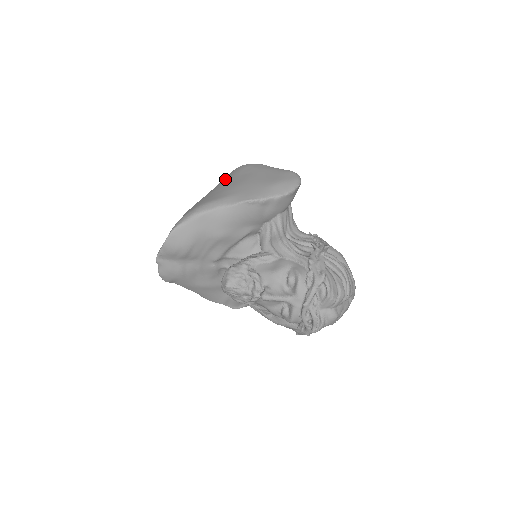
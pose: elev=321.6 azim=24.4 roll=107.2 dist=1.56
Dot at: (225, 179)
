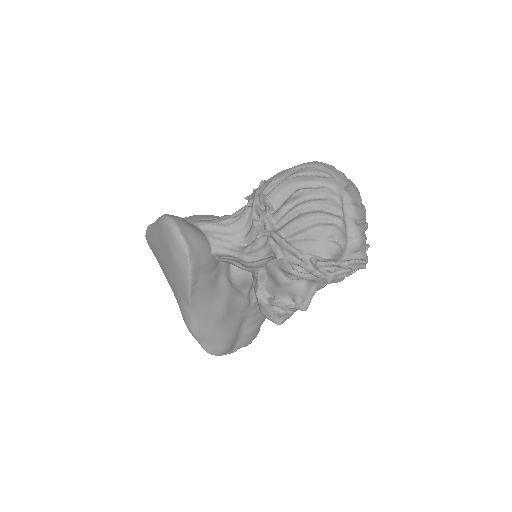
Dot at: occluded
